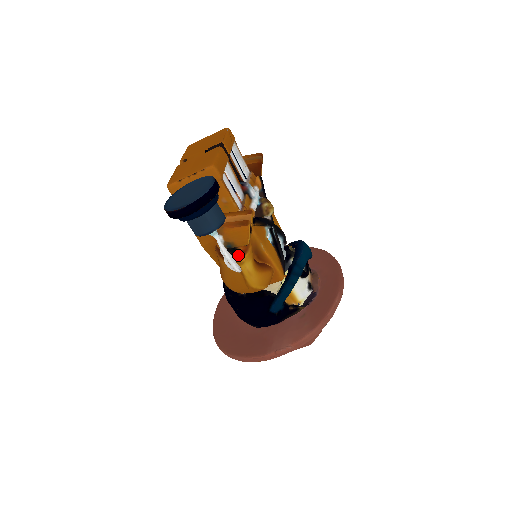
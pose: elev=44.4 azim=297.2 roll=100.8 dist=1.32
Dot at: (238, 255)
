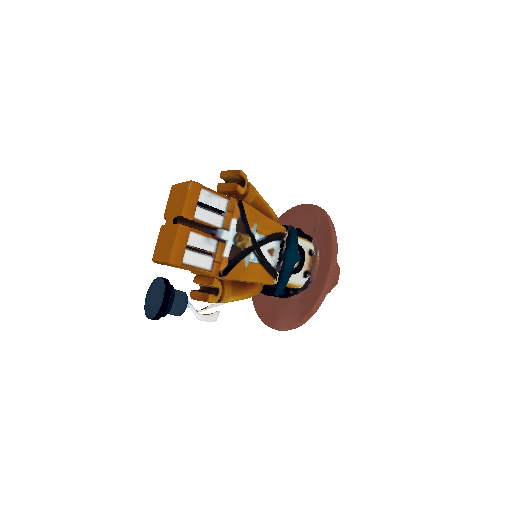
Dot at: occluded
